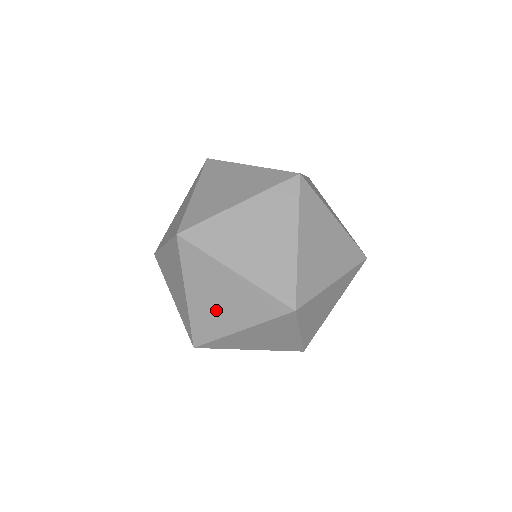
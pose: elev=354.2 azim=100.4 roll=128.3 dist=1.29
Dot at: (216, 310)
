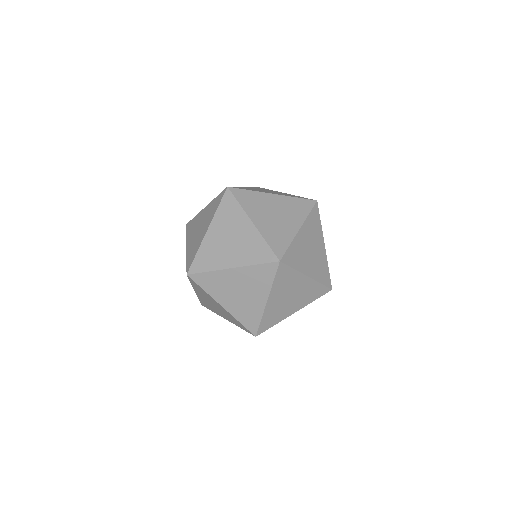
Dot at: (284, 305)
